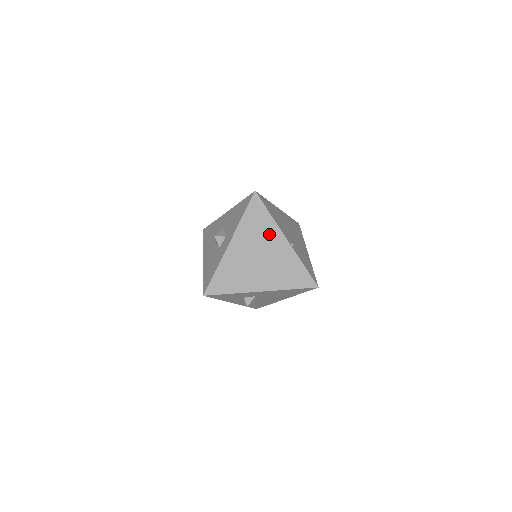
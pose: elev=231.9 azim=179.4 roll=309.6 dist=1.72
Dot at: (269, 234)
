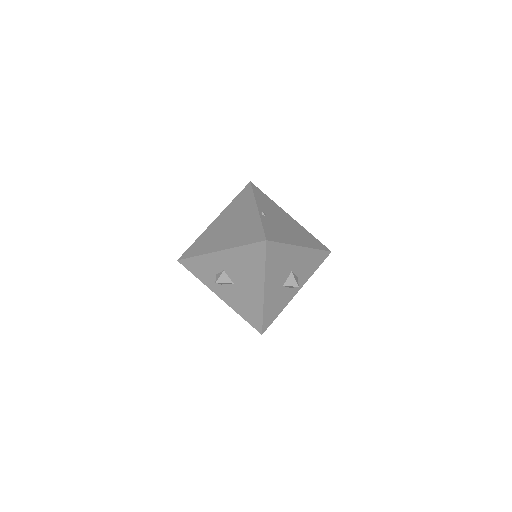
Dot at: (246, 207)
